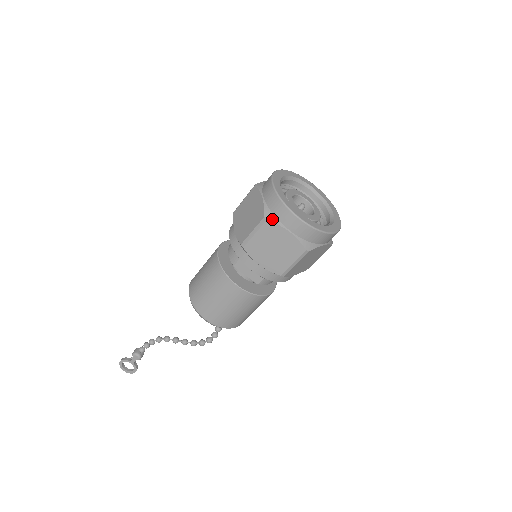
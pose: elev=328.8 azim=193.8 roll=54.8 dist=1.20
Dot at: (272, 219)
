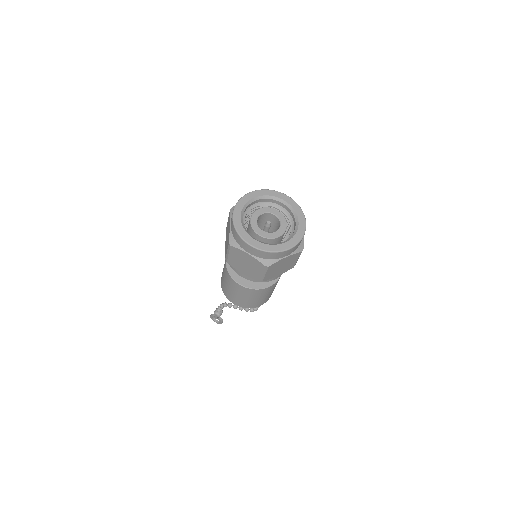
Dot at: (234, 245)
